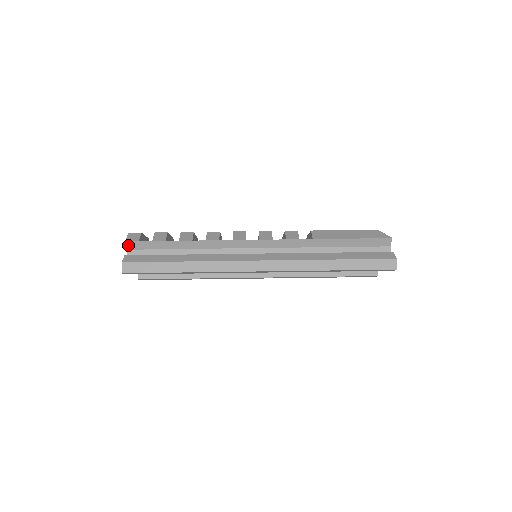
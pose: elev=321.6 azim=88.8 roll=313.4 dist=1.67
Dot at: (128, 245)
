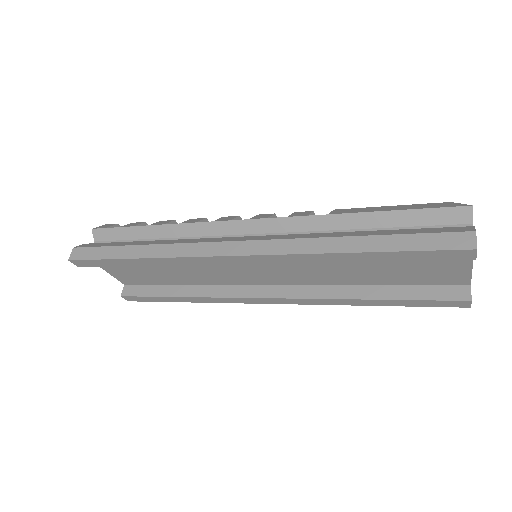
Dot at: (95, 234)
